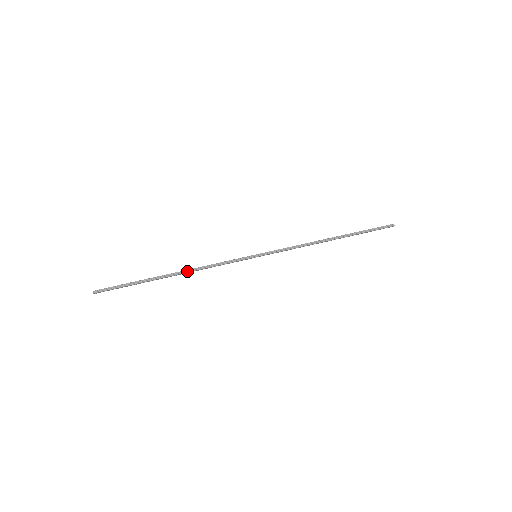
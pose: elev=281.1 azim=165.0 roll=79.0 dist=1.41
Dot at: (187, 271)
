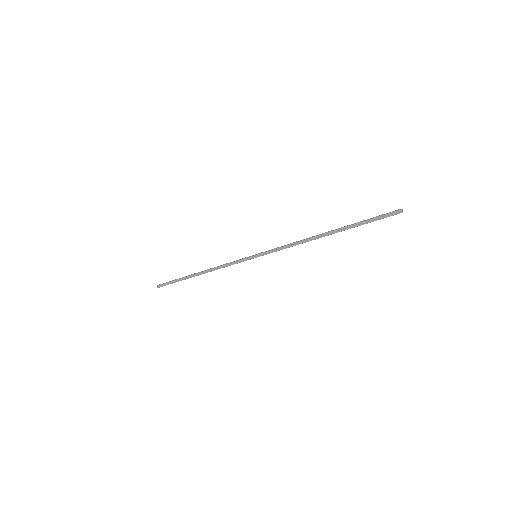
Dot at: (207, 270)
